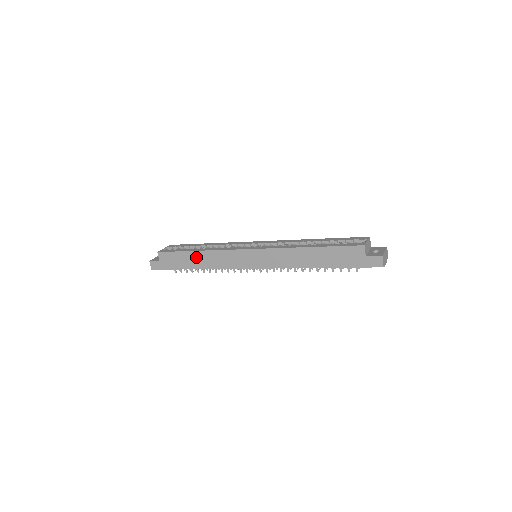
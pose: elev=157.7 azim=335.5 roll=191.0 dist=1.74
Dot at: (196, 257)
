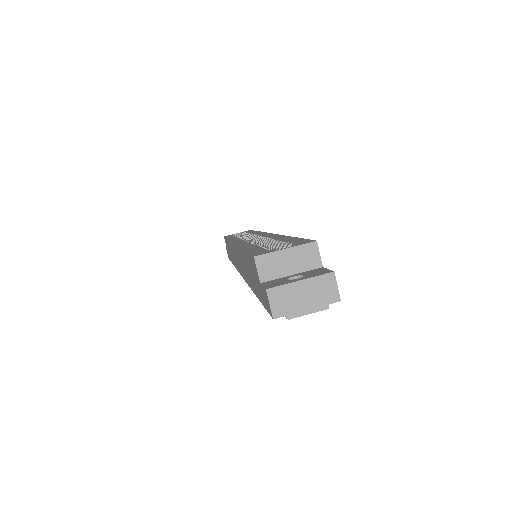
Dot at: occluded
